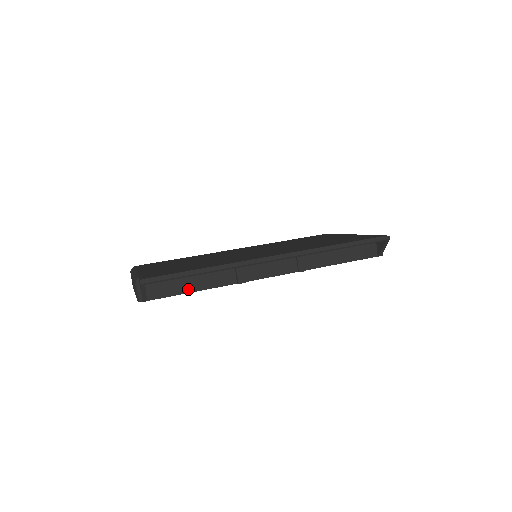
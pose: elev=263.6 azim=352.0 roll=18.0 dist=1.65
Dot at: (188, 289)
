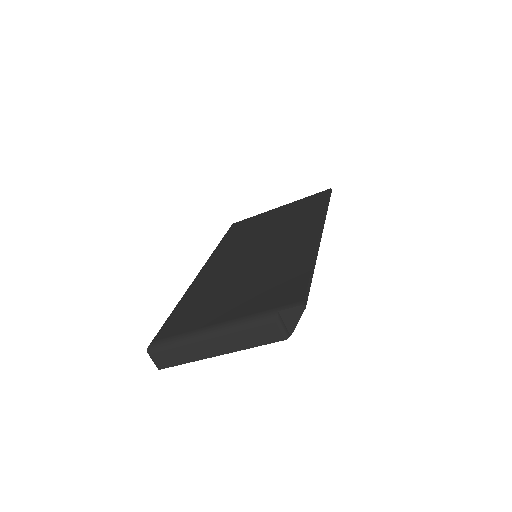
Dot at: occluded
